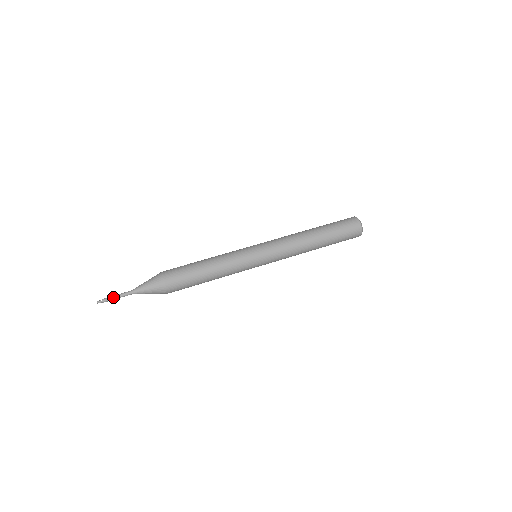
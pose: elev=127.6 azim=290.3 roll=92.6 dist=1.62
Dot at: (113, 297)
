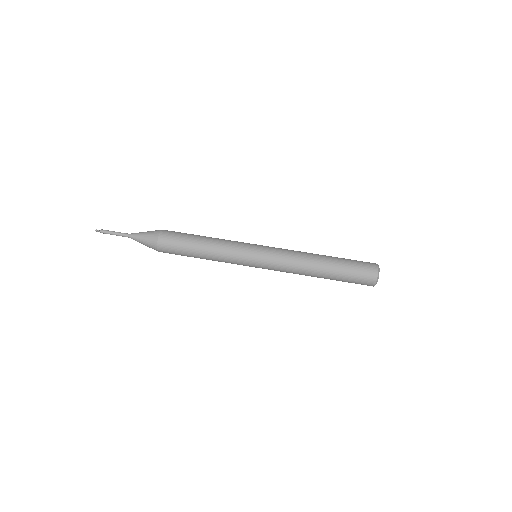
Dot at: (111, 232)
